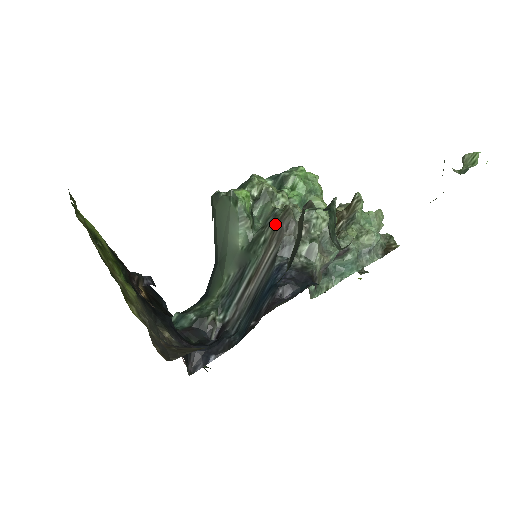
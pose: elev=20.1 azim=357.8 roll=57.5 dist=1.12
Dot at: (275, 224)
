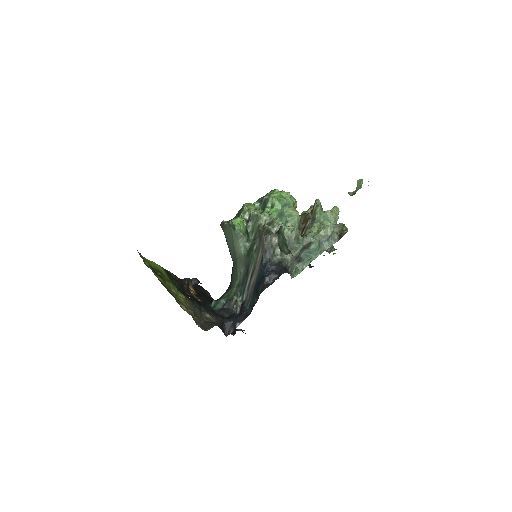
Dot at: (260, 238)
